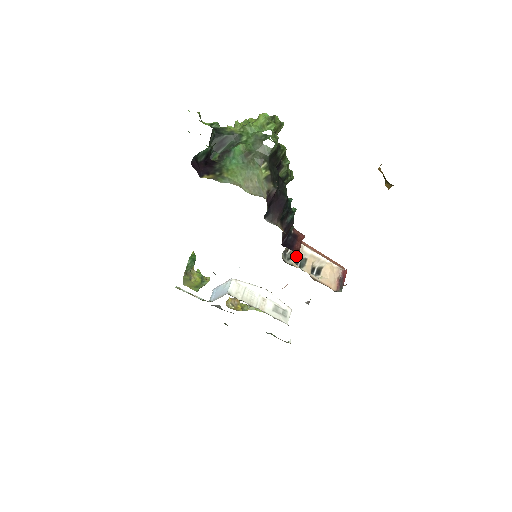
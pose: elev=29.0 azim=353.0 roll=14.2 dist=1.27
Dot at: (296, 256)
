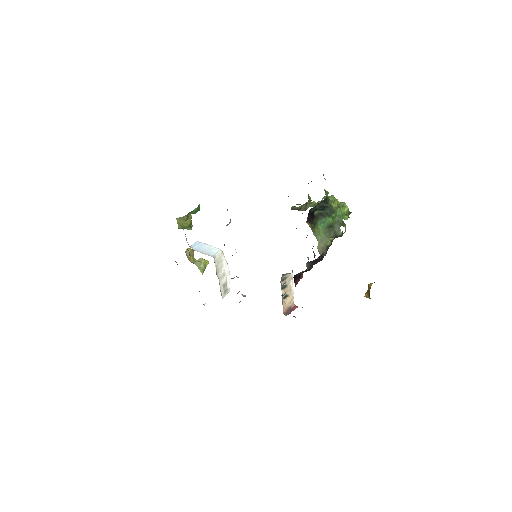
Dot at: (285, 281)
